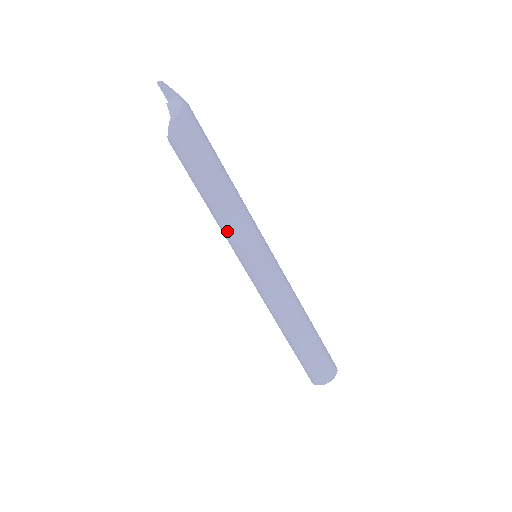
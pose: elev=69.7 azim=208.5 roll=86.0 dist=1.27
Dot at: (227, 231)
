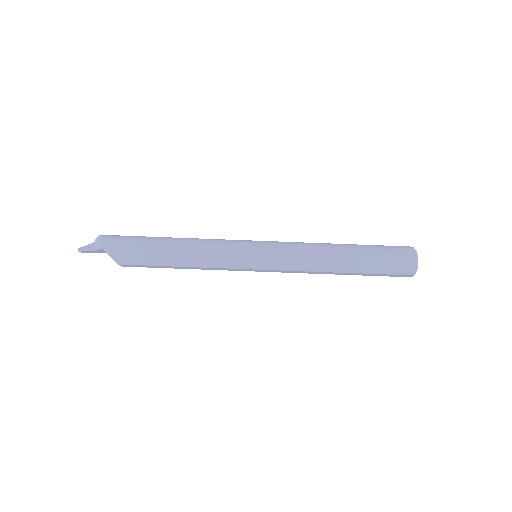
Dot at: (216, 261)
